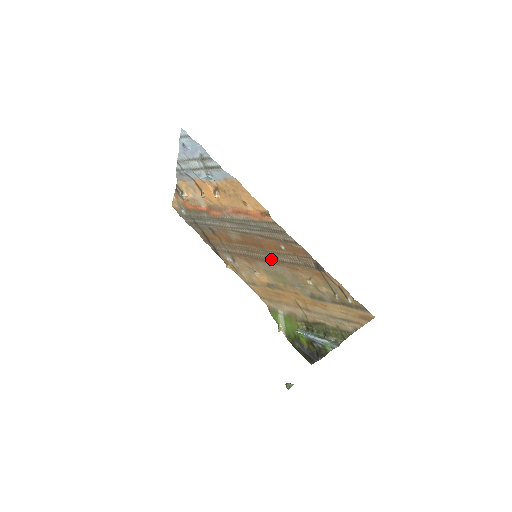
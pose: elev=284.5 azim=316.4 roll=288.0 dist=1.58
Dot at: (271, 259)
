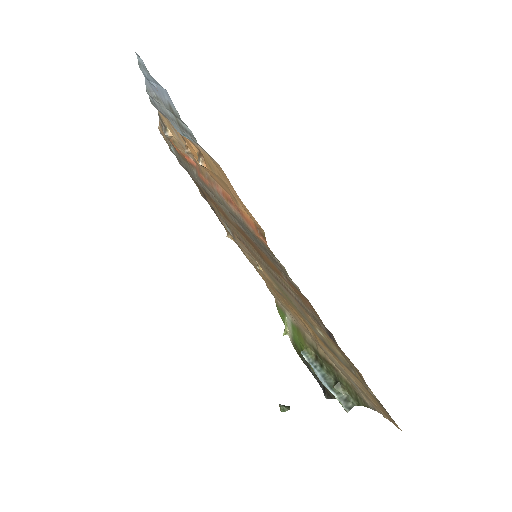
Dot at: (273, 274)
